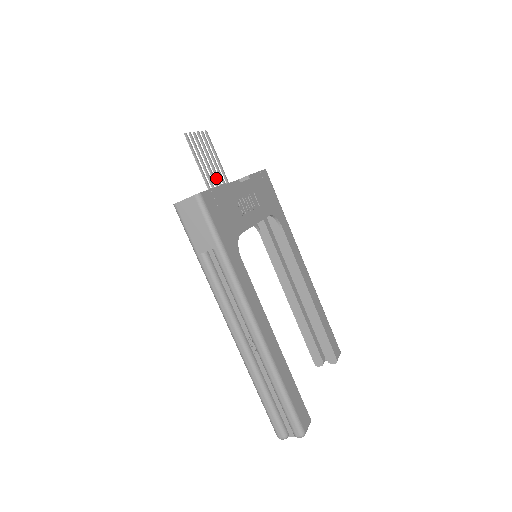
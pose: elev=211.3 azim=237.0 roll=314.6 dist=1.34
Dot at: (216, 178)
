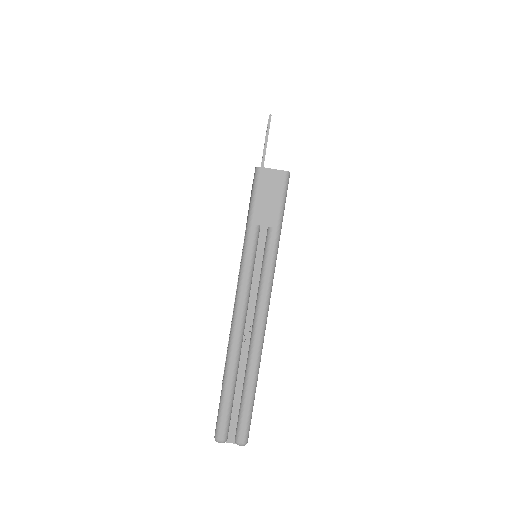
Dot at: occluded
